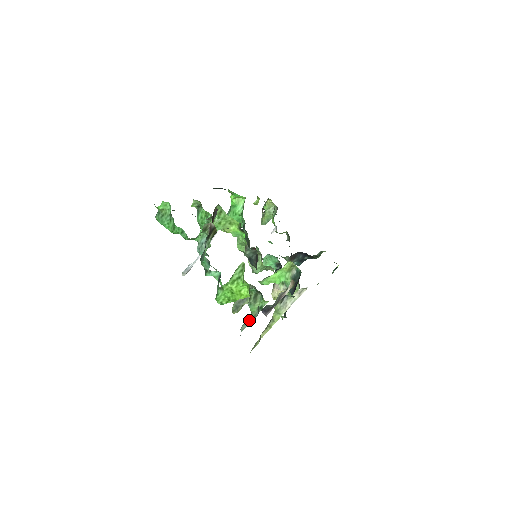
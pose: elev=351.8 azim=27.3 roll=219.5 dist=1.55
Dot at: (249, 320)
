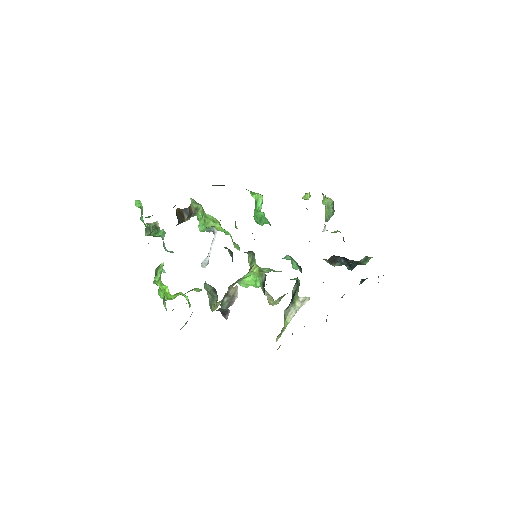
Dot at: occluded
